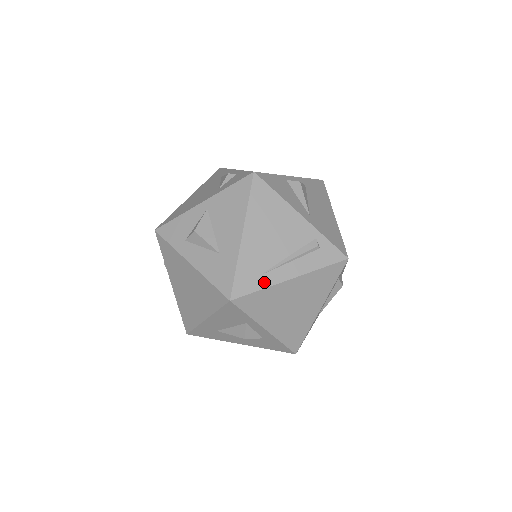
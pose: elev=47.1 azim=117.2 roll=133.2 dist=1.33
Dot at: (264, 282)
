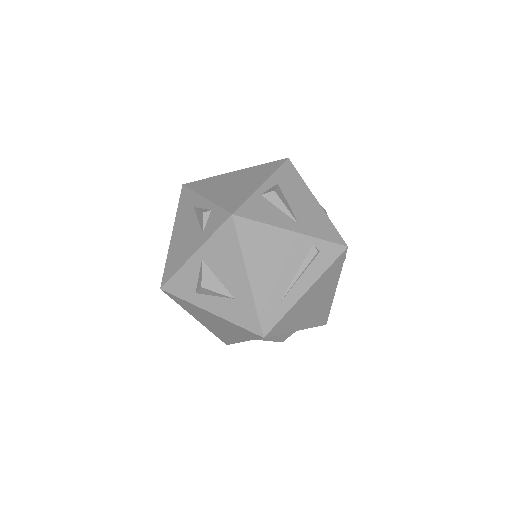
Dot at: (285, 307)
